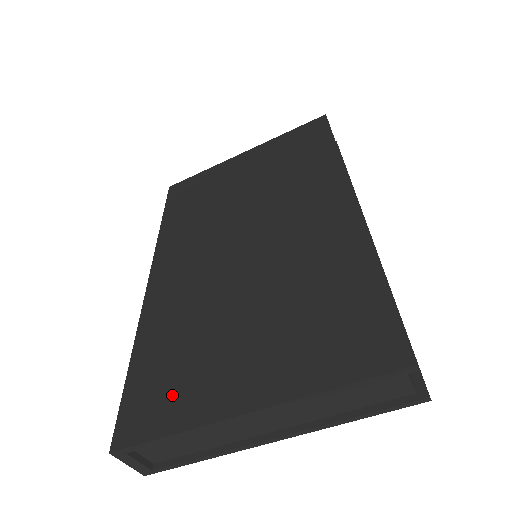
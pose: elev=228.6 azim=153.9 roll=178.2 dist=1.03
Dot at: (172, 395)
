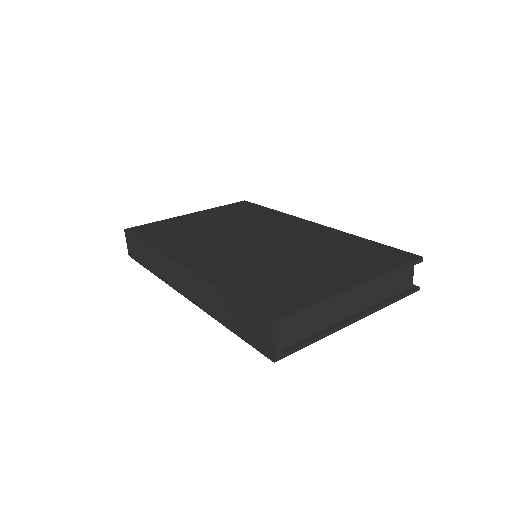
Dot at: (291, 293)
